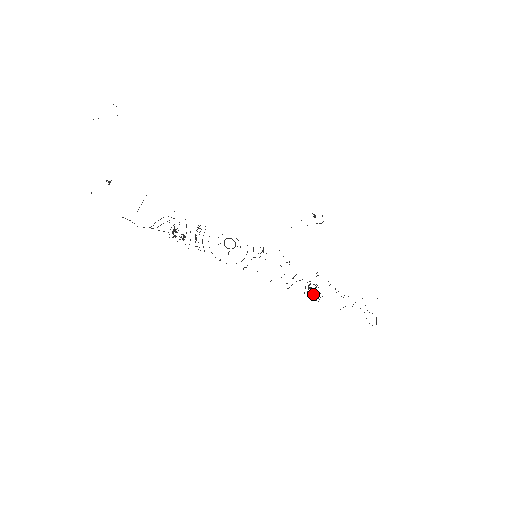
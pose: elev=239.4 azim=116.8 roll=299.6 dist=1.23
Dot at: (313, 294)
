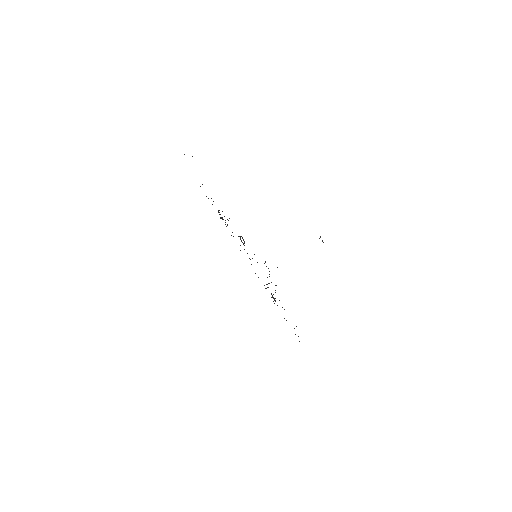
Dot at: (275, 301)
